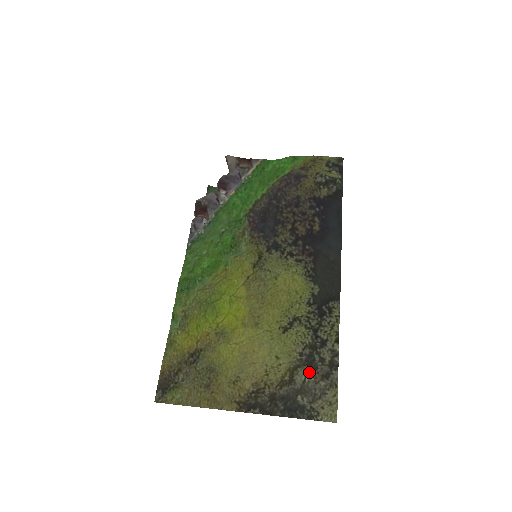
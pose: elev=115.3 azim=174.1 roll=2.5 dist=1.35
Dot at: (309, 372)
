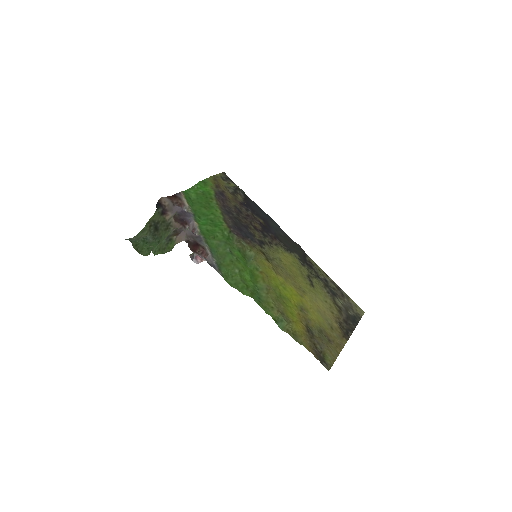
Dot at: (338, 298)
